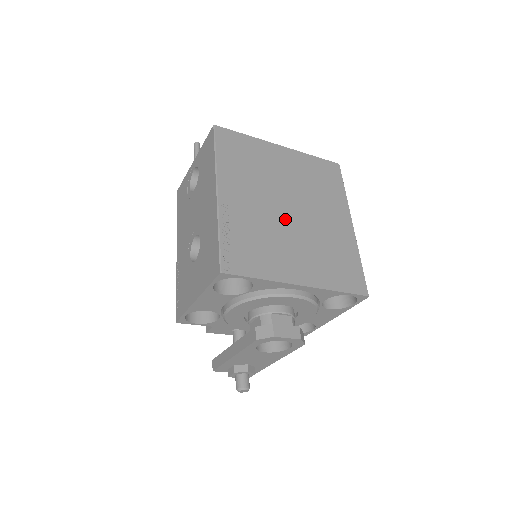
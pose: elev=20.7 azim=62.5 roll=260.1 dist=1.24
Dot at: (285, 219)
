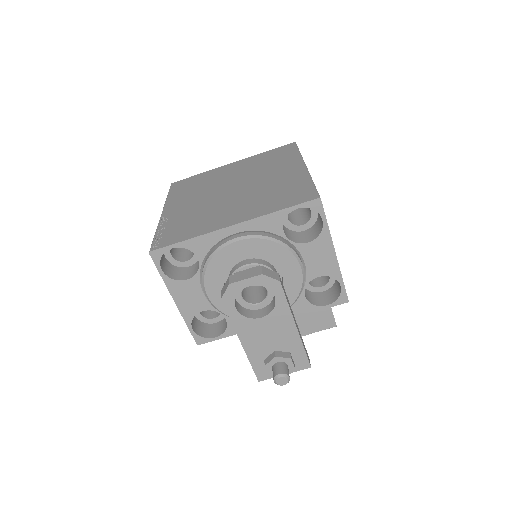
Dot at: (225, 197)
